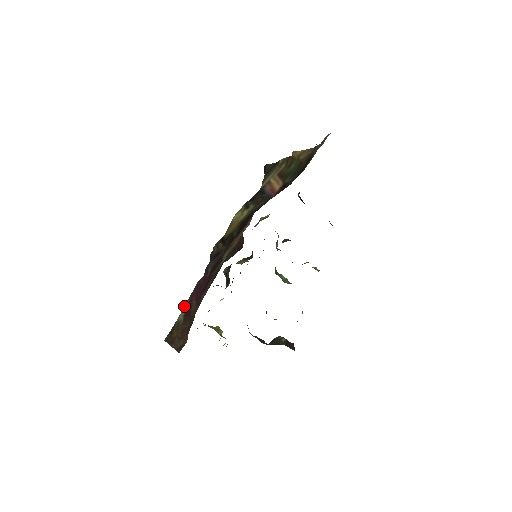
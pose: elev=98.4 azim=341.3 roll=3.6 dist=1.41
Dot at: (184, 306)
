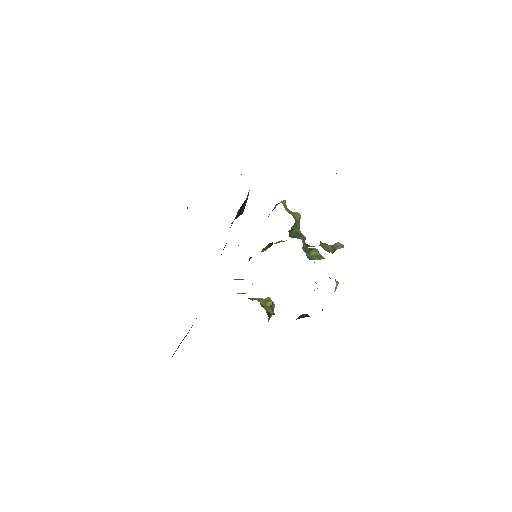
Dot at: occluded
